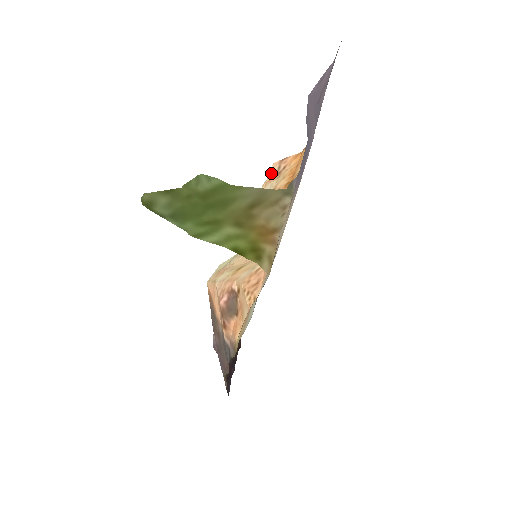
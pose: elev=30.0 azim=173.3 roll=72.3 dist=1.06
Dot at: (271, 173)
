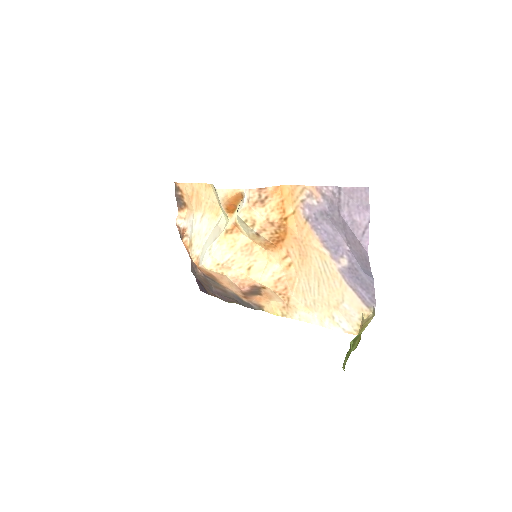
Dot at: (252, 199)
